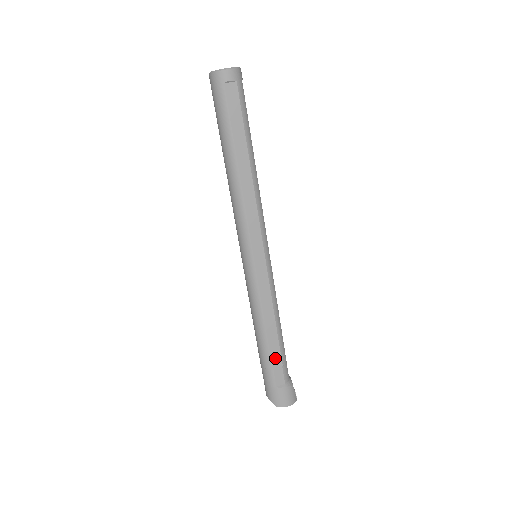
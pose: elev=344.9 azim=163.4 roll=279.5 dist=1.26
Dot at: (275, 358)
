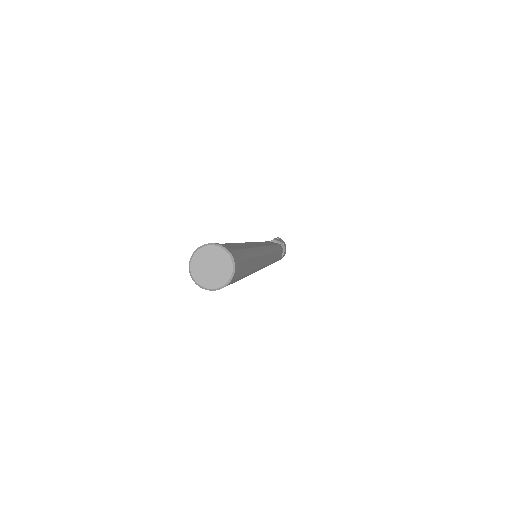
Dot at: (279, 256)
